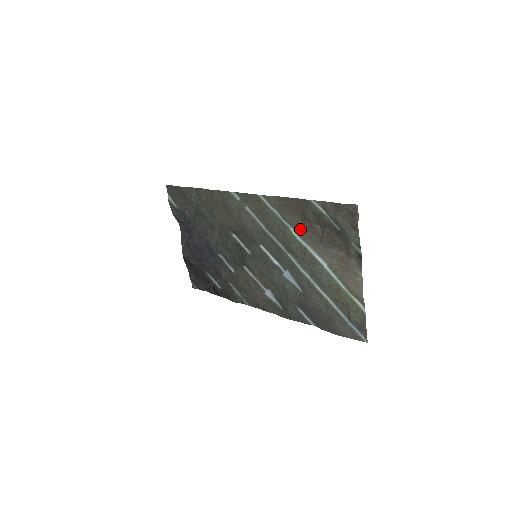
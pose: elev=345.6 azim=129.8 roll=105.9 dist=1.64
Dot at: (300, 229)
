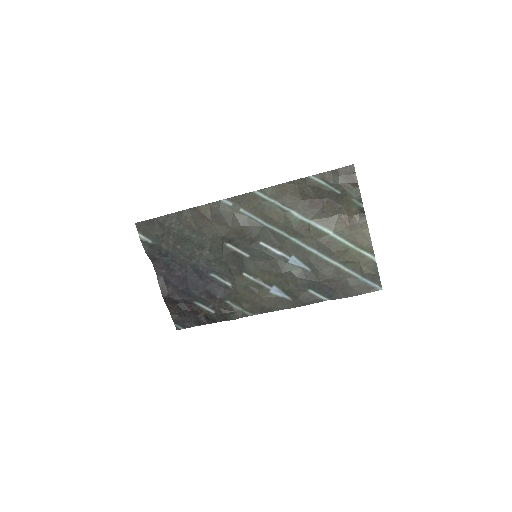
Dot at: (301, 208)
